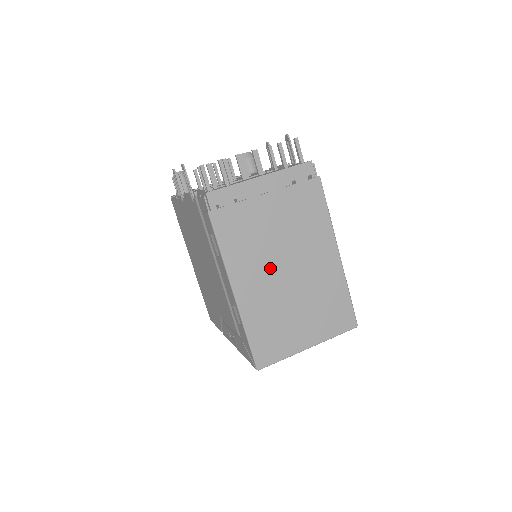
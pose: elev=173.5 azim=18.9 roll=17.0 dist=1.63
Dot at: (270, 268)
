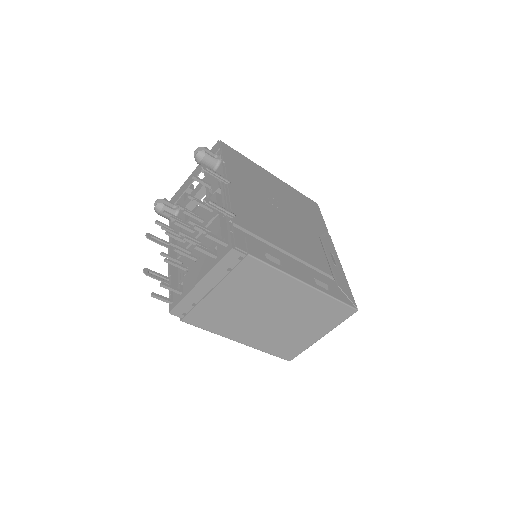
Dot at: (254, 321)
